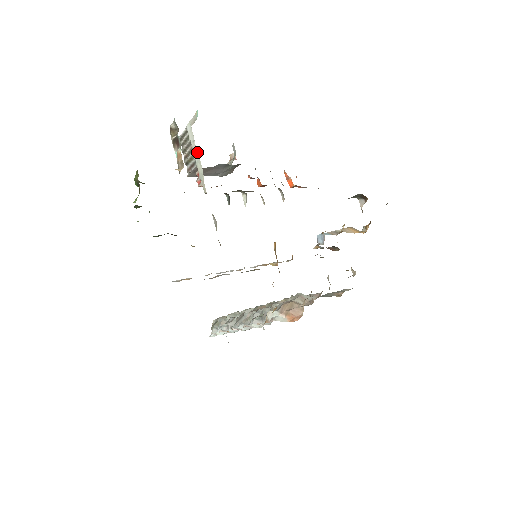
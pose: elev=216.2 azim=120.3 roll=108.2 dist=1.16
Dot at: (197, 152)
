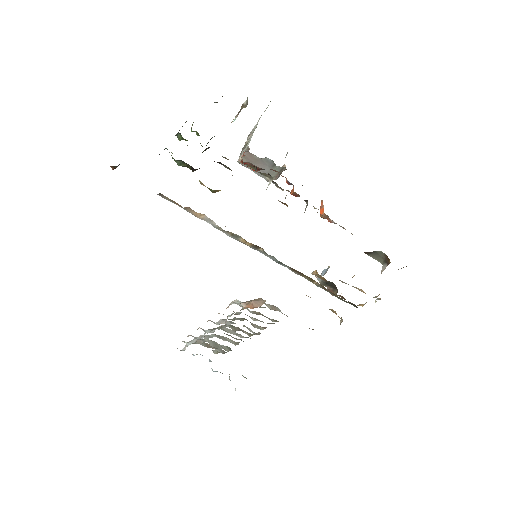
Dot at: occluded
